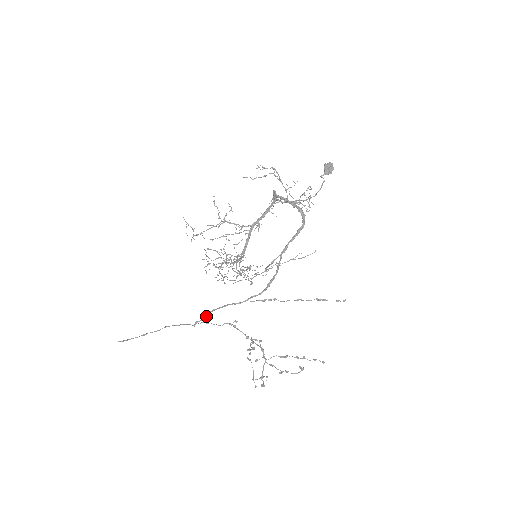
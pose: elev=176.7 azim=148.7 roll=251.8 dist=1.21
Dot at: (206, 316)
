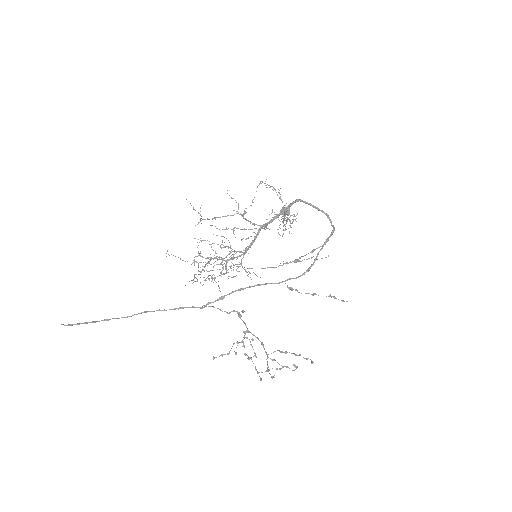
Dot at: (224, 297)
